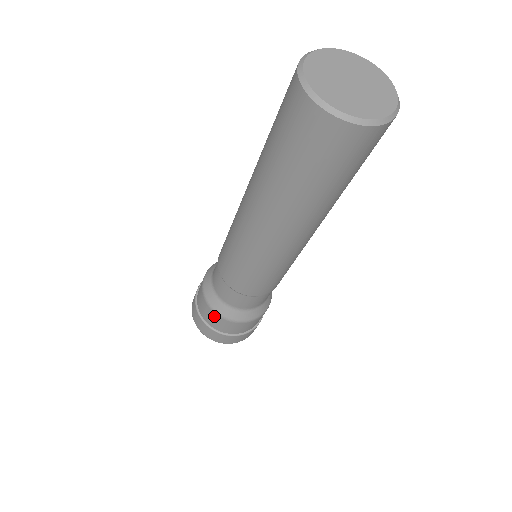
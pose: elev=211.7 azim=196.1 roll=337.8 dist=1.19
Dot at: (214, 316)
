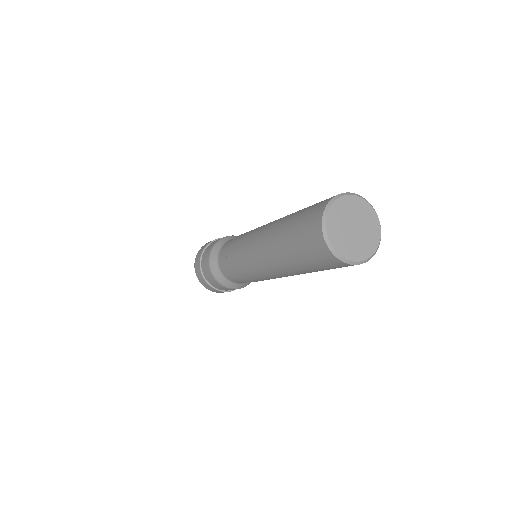
Dot at: (225, 288)
